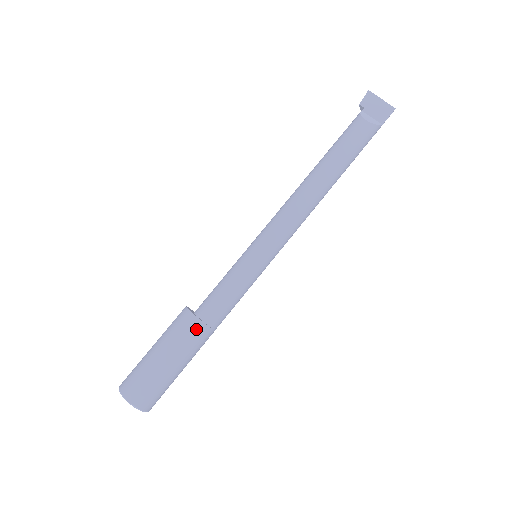
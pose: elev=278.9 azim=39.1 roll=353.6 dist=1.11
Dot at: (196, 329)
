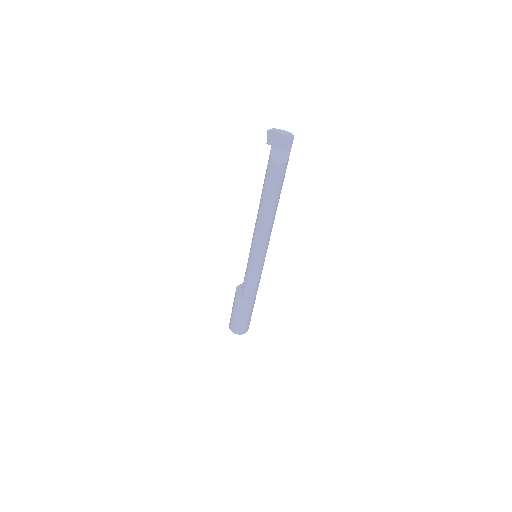
Dot at: (249, 302)
